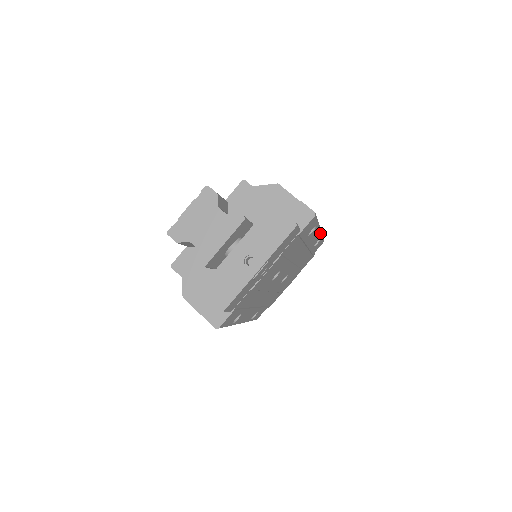
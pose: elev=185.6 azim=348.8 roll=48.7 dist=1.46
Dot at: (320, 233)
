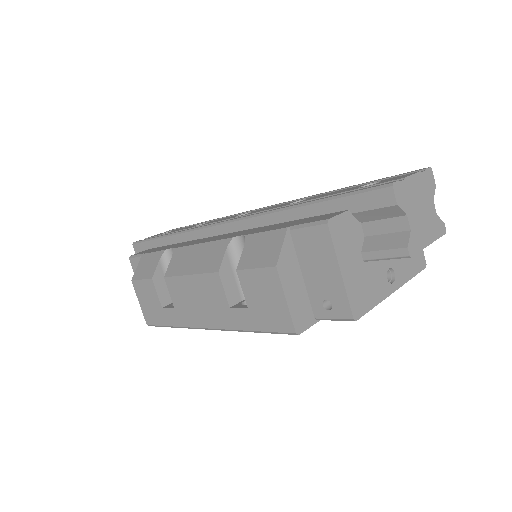
Dot at: occluded
